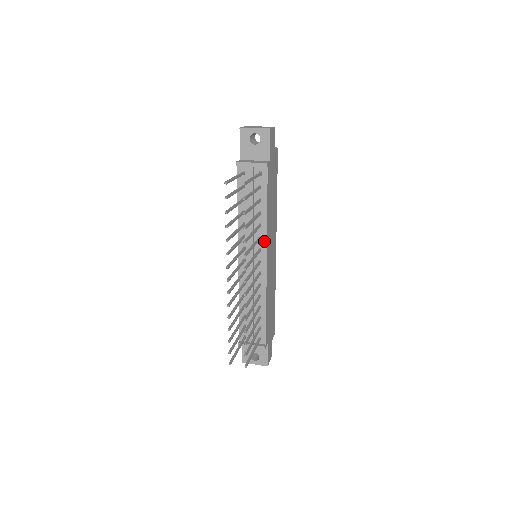
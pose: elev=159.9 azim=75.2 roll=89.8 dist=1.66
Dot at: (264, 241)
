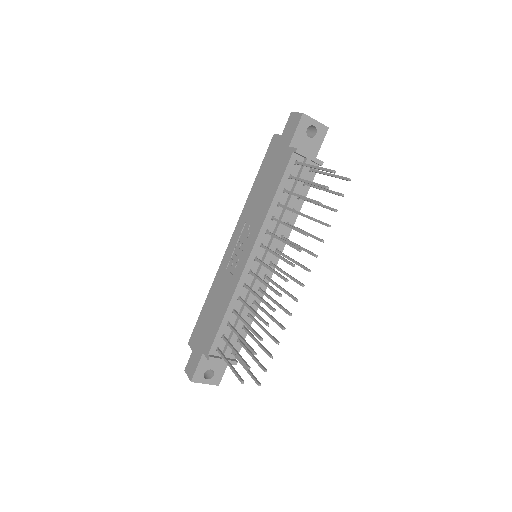
Dot at: occluded
